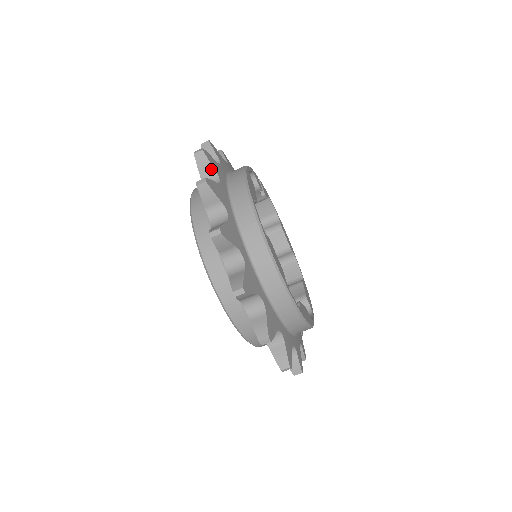
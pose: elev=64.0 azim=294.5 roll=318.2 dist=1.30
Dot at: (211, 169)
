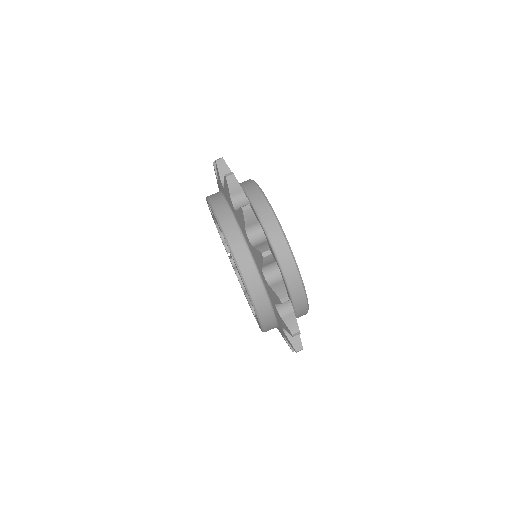
Dot at: occluded
